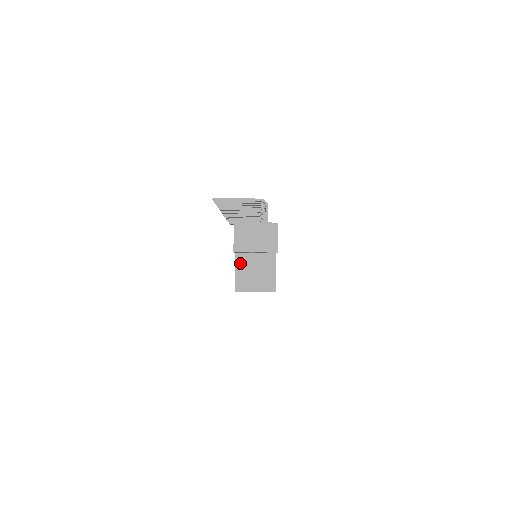
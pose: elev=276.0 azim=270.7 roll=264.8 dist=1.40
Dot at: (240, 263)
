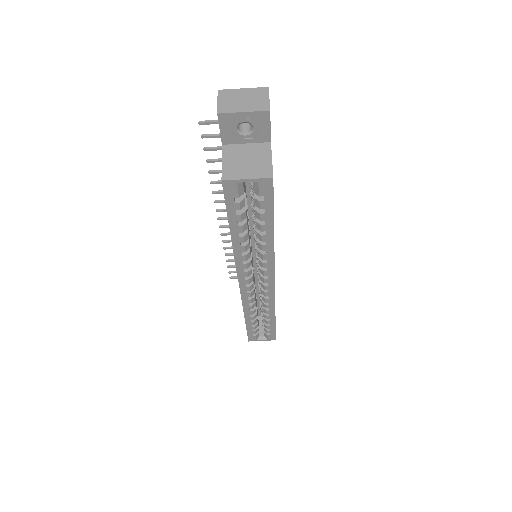
Dot at: (228, 153)
